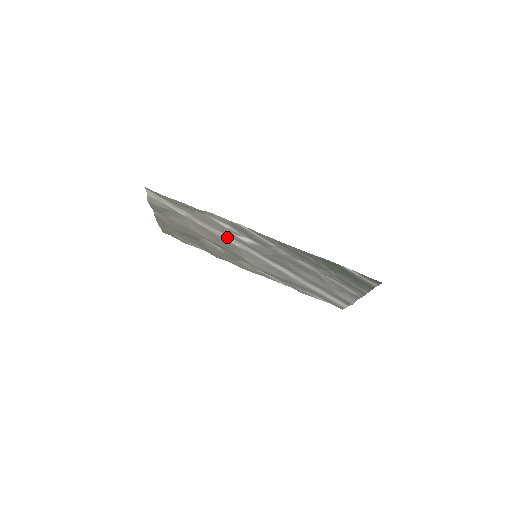
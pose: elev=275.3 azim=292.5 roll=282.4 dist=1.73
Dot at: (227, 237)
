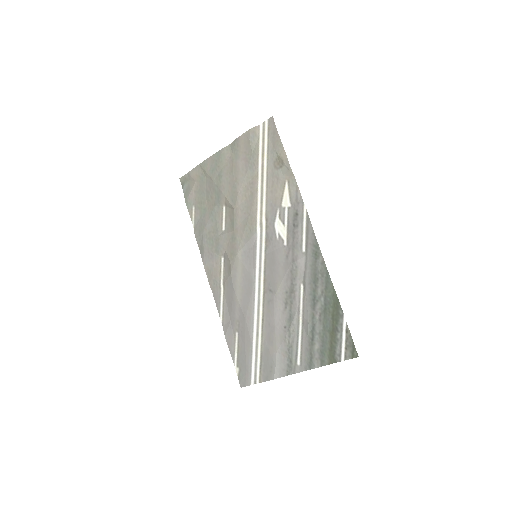
Dot at: (262, 216)
